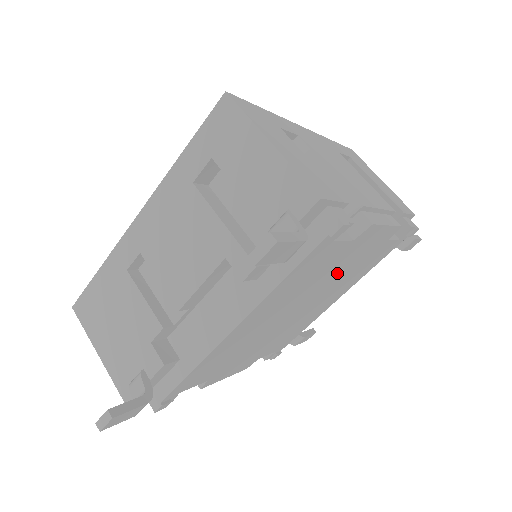
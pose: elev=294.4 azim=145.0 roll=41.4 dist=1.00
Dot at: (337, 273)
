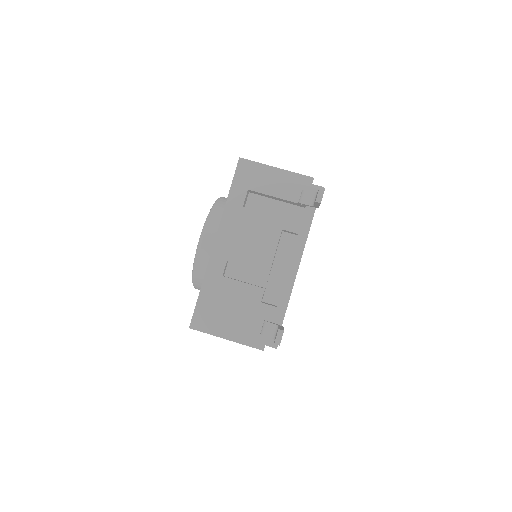
Dot at: occluded
